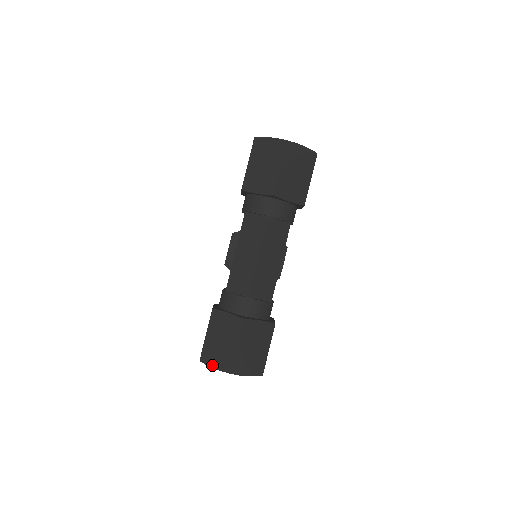
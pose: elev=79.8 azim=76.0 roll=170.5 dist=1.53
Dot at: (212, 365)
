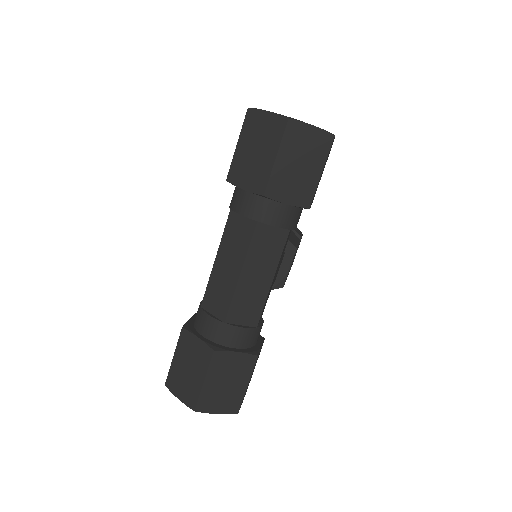
Dot at: (176, 394)
